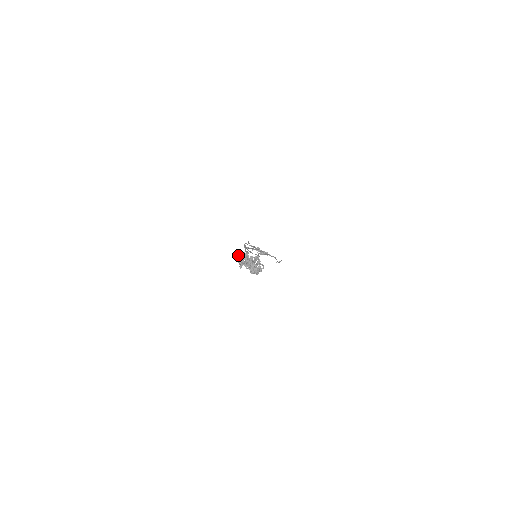
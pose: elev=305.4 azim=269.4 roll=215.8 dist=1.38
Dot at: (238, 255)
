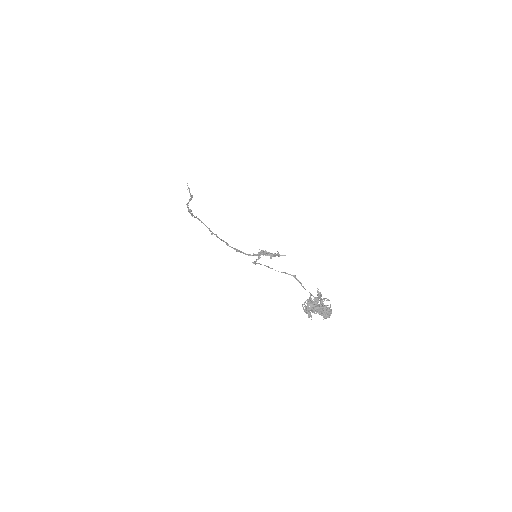
Dot at: occluded
